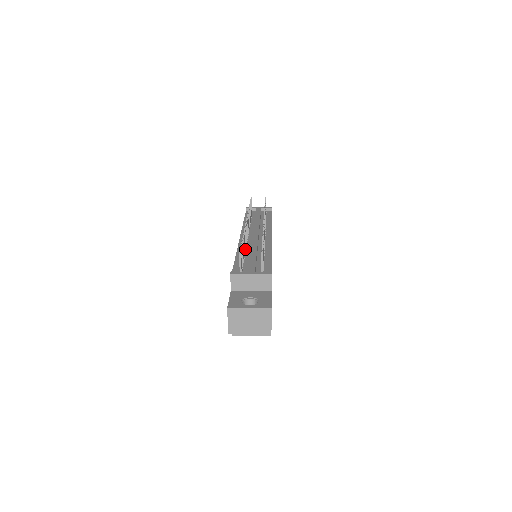
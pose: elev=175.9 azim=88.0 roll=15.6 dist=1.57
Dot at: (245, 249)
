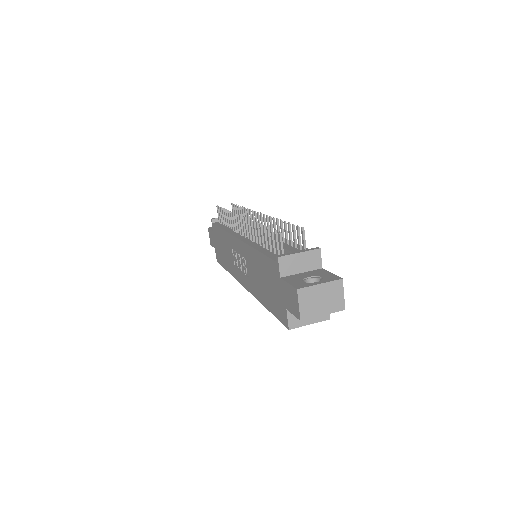
Dot at: (257, 243)
